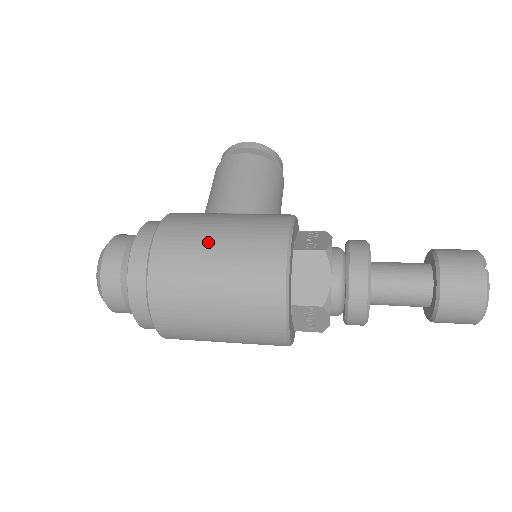
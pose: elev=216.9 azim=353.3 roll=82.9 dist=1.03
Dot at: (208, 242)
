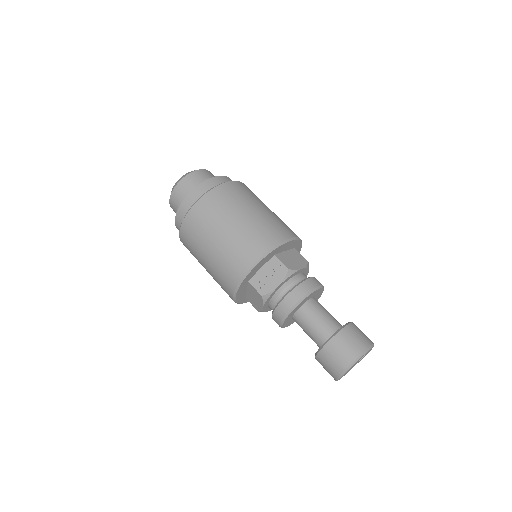
Dot at: occluded
